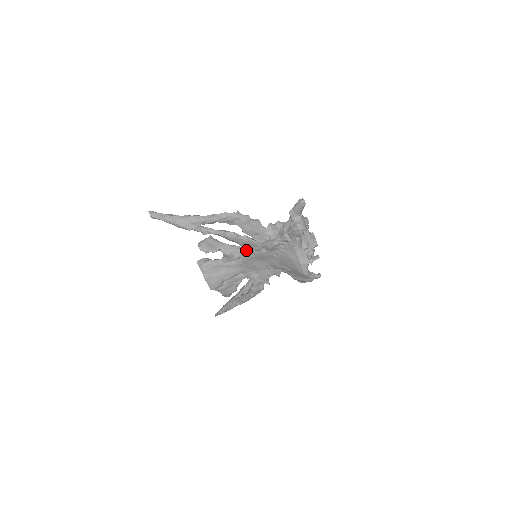
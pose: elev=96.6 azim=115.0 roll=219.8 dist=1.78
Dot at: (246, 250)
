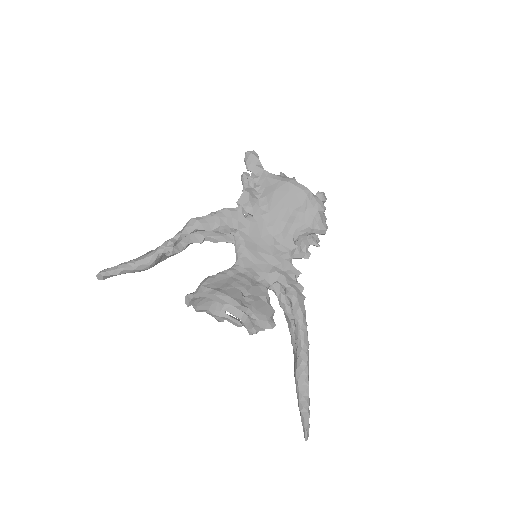
Dot at: (233, 235)
